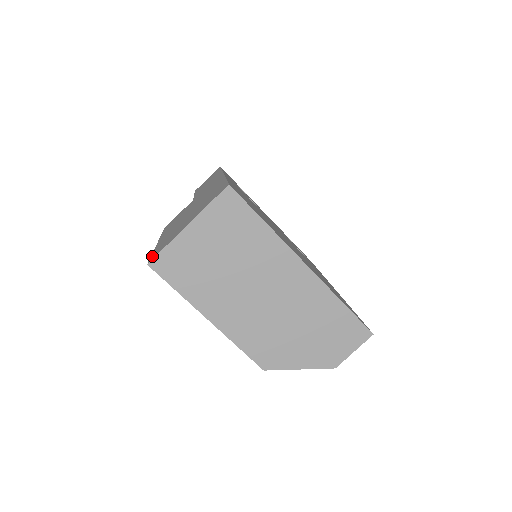
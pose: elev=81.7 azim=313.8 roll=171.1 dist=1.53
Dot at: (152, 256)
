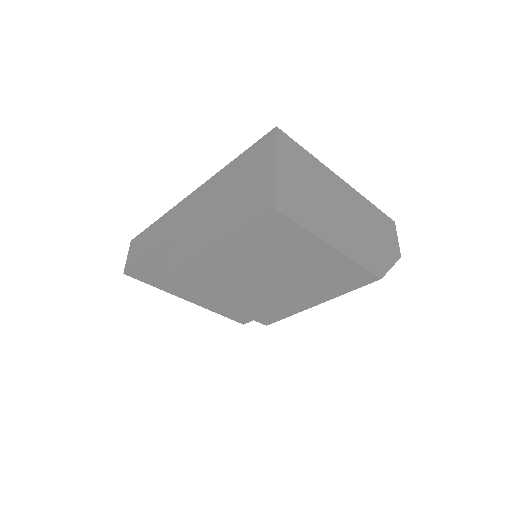
Dot at: (260, 215)
